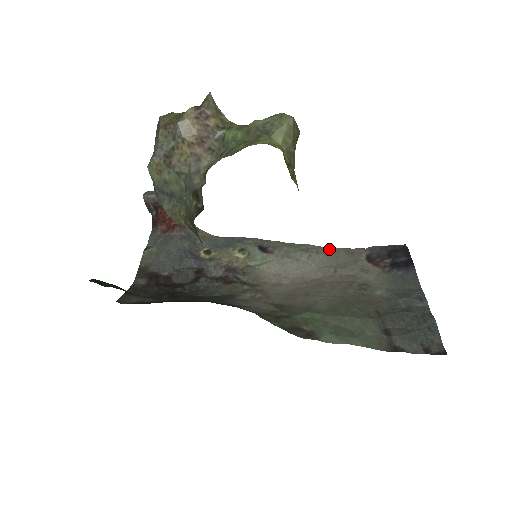
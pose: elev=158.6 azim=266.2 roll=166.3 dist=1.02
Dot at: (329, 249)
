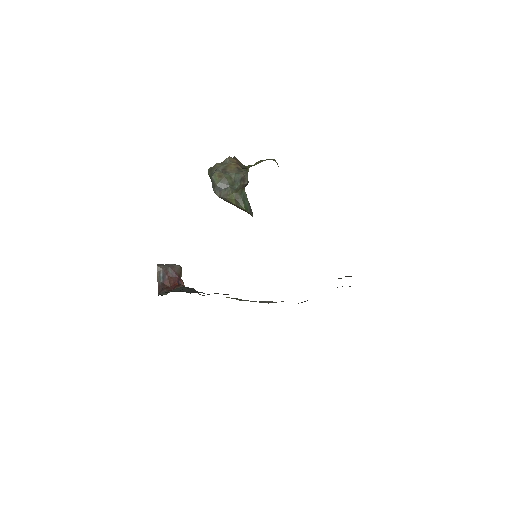
Dot at: occluded
